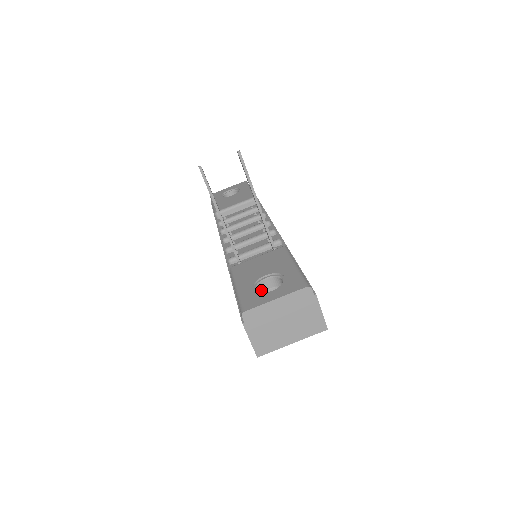
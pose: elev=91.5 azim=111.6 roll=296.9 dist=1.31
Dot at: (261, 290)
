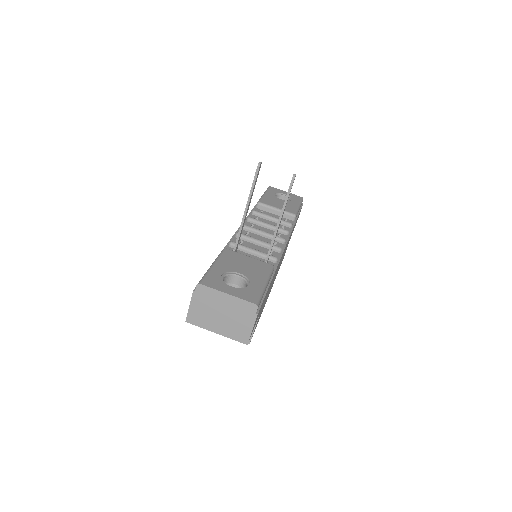
Dot at: (228, 280)
